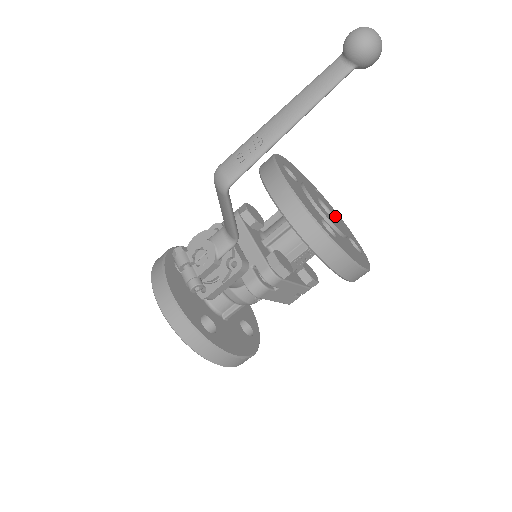
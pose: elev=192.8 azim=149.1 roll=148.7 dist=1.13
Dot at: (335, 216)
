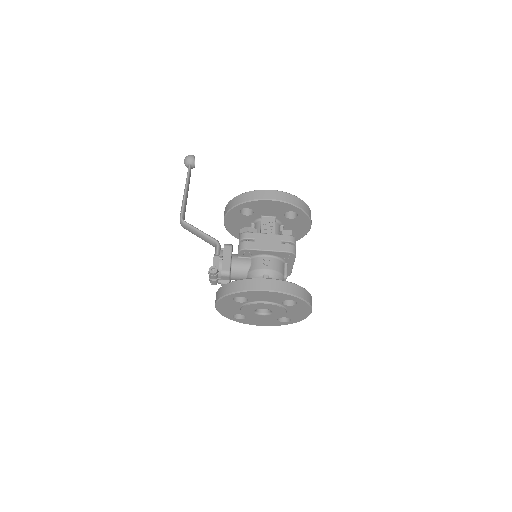
Dot at: occluded
